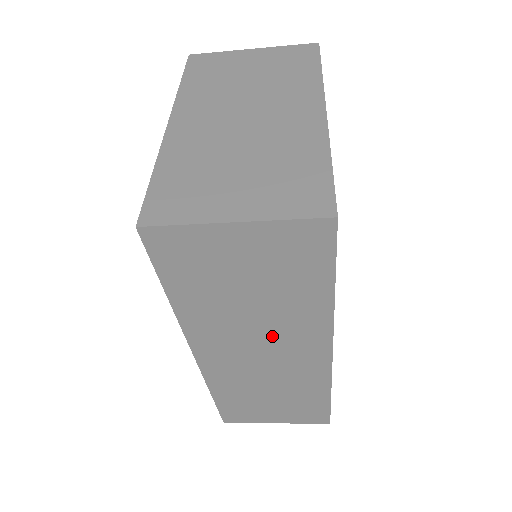
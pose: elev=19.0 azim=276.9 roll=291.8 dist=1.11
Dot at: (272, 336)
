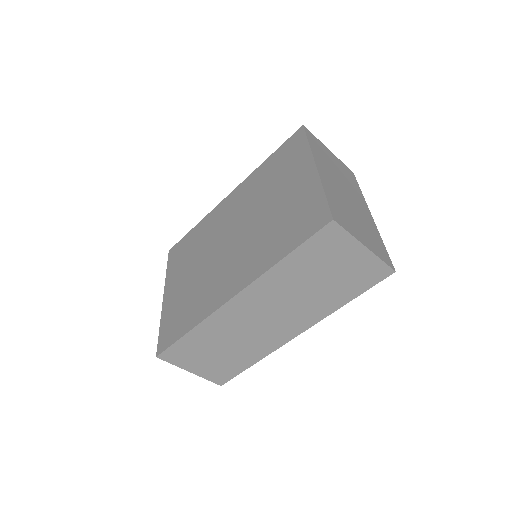
Dot at: (290, 309)
